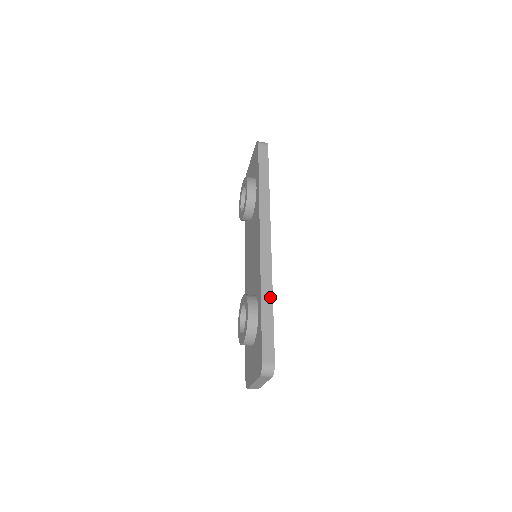
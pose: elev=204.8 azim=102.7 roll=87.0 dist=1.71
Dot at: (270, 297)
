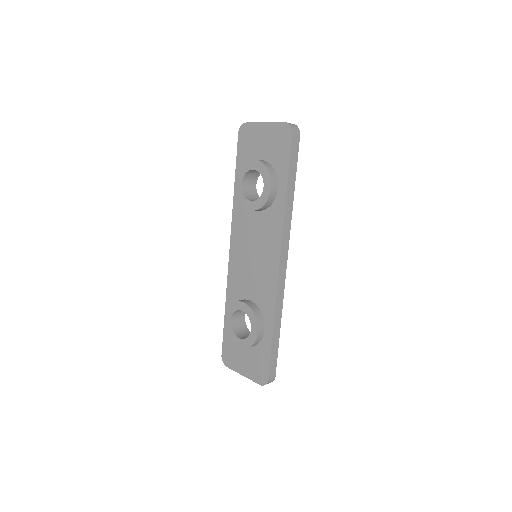
Dot at: (279, 322)
